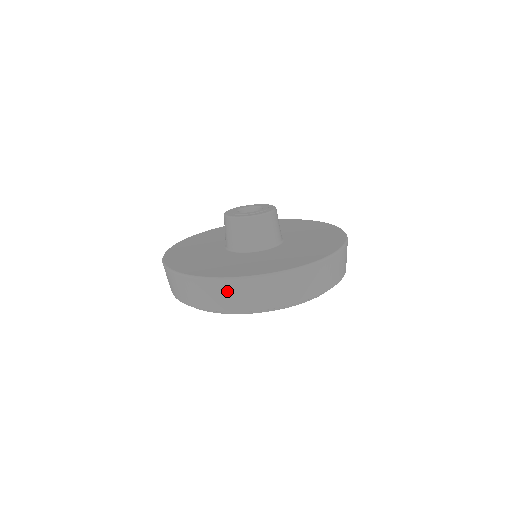
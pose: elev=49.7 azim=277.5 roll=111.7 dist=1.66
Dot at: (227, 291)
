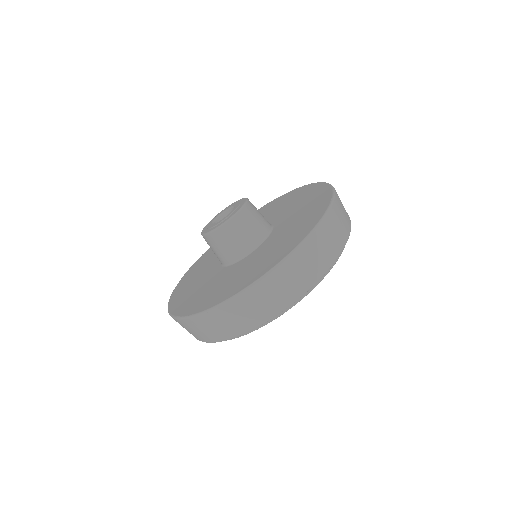
Dot at: (240, 310)
